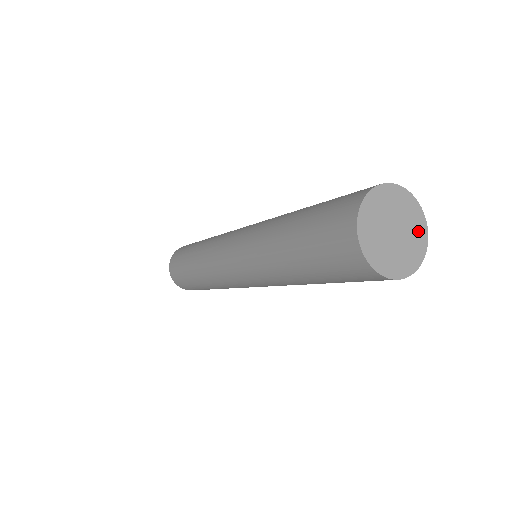
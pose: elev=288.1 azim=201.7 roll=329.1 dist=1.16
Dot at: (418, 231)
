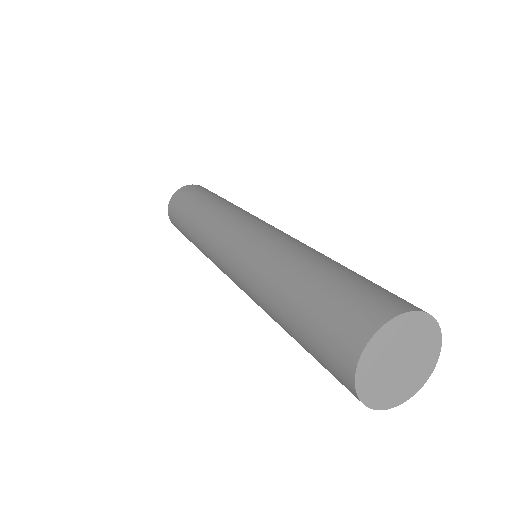
Dot at: (429, 342)
